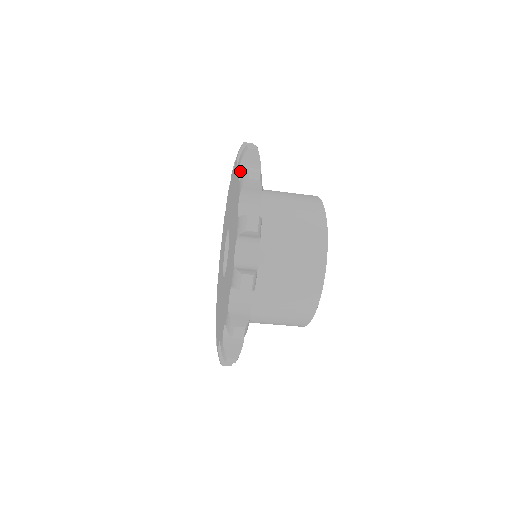
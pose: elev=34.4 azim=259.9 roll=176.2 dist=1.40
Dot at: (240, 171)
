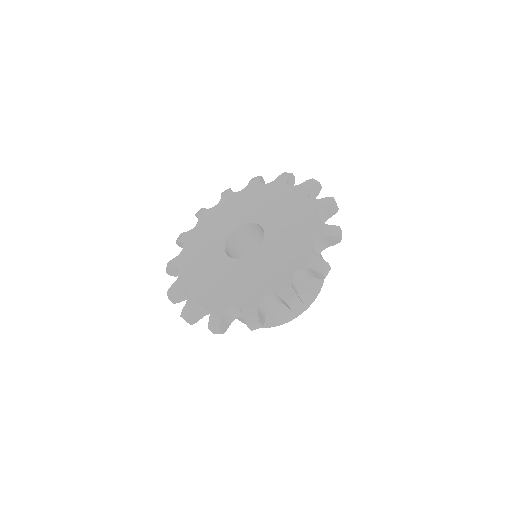
Dot at: (261, 183)
